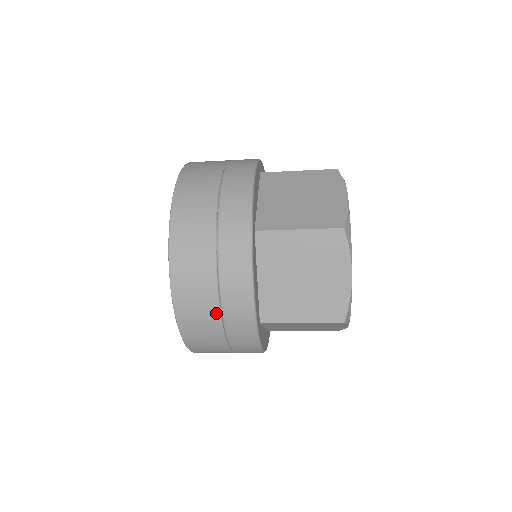
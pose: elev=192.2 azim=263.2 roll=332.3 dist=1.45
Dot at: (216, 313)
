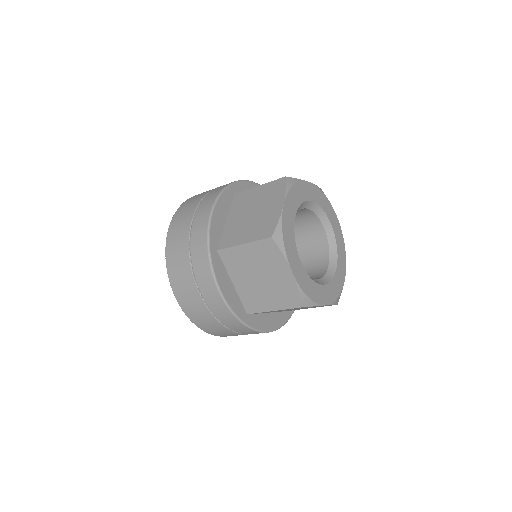
Dot at: (187, 232)
